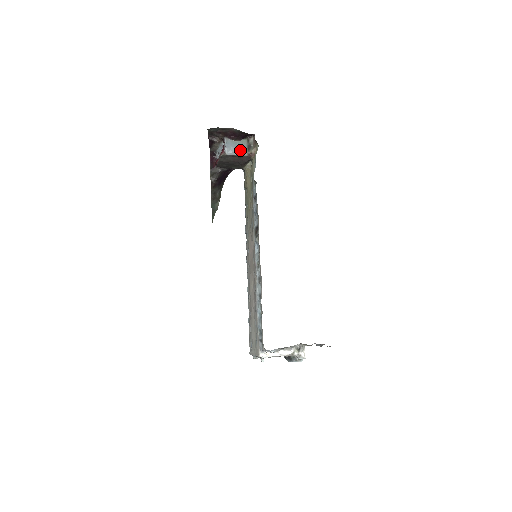
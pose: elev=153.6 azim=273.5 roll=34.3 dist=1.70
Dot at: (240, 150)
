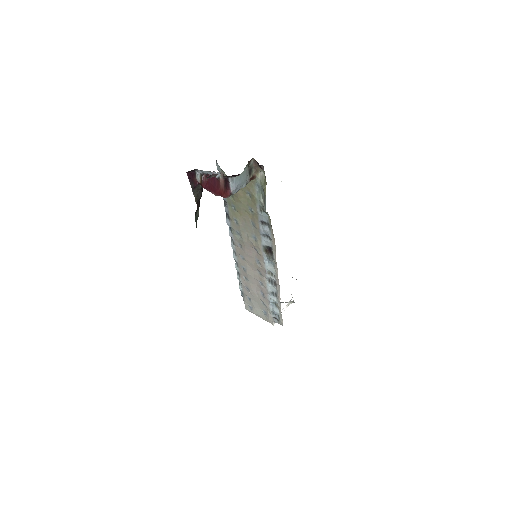
Dot at: (245, 182)
